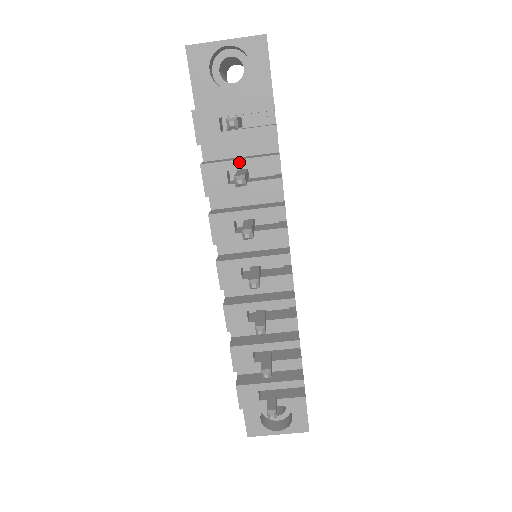
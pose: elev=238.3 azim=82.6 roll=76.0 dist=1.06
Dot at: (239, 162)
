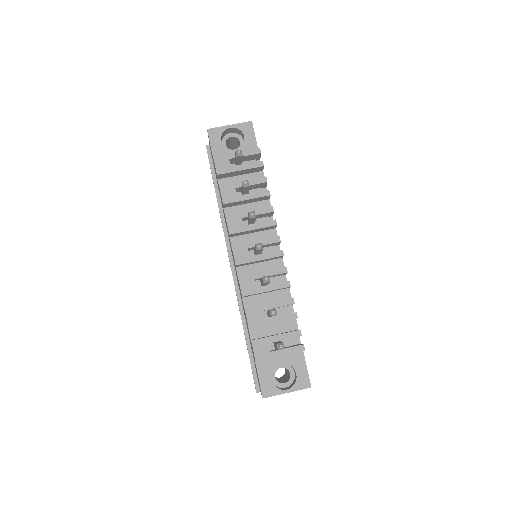
Dot at: occluded
